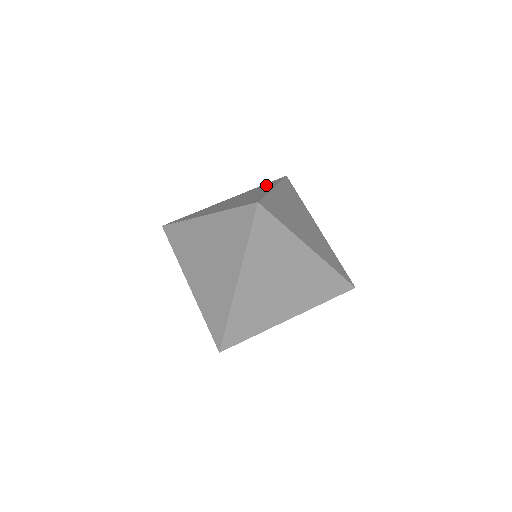
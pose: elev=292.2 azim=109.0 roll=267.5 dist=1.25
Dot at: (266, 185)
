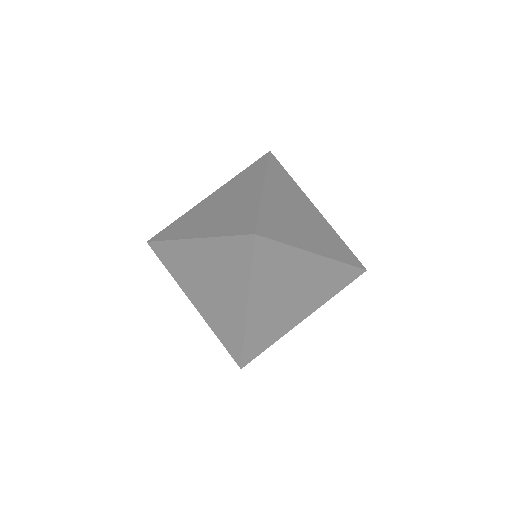
Dot at: (251, 173)
